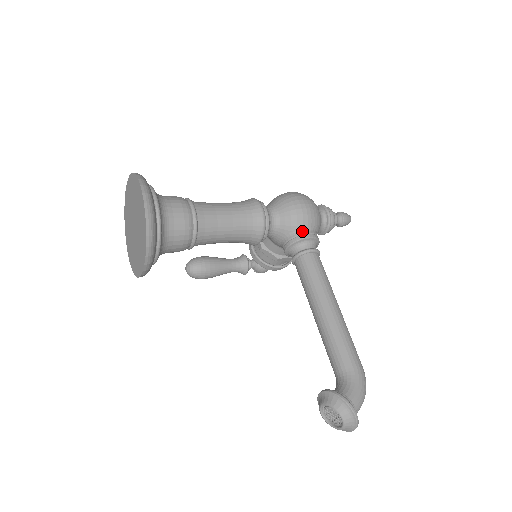
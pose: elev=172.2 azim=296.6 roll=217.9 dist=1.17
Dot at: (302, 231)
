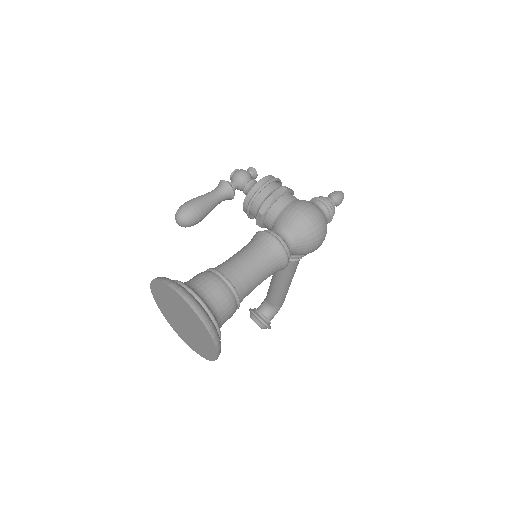
Dot at: occluded
